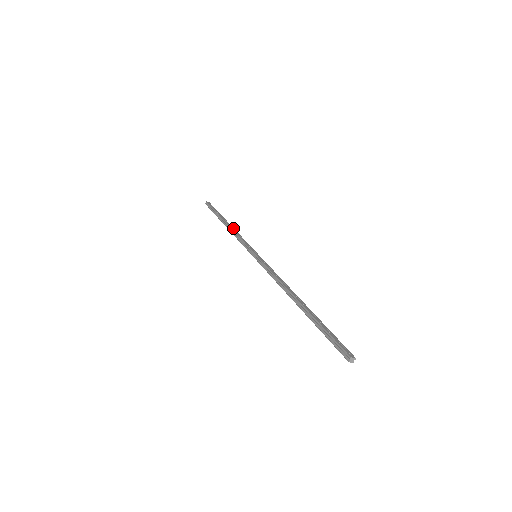
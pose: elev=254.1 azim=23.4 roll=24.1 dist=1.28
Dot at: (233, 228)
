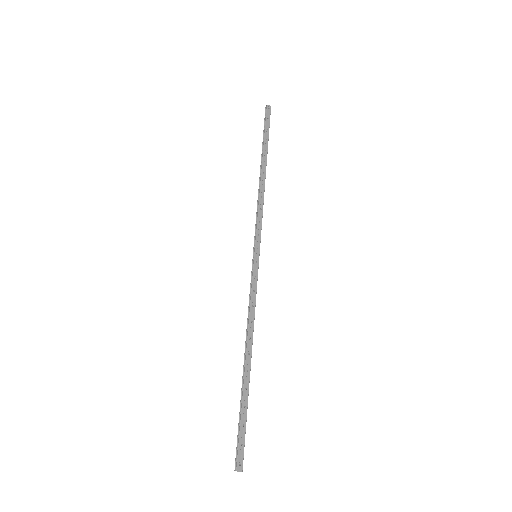
Dot at: (264, 185)
